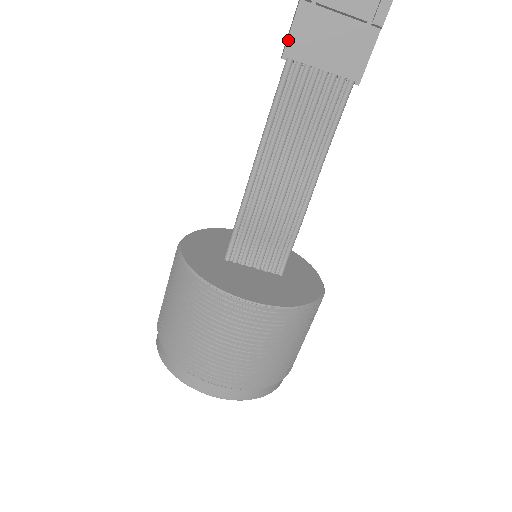
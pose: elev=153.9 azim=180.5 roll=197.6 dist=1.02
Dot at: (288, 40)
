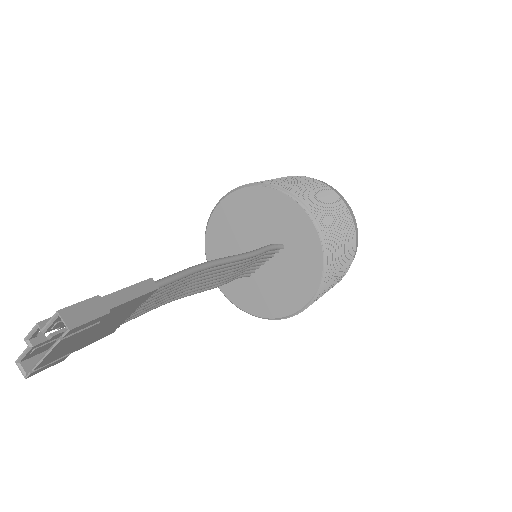
Dot at: occluded
